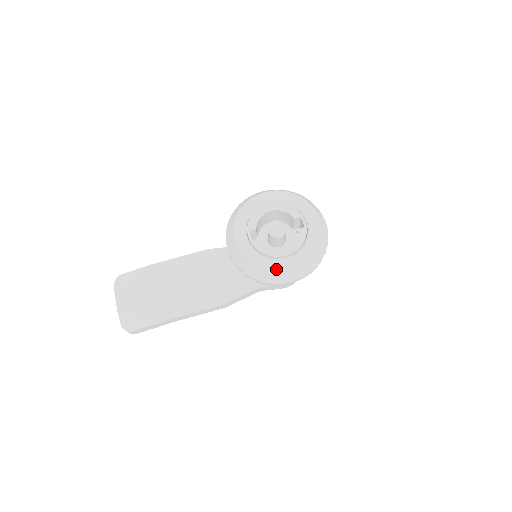
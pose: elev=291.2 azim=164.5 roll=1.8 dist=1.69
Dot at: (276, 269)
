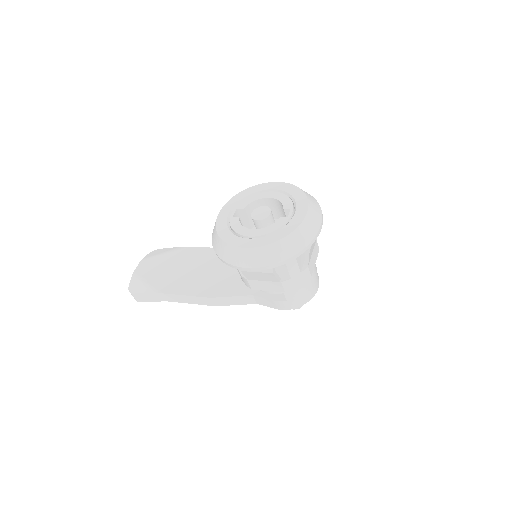
Dot at: (233, 245)
